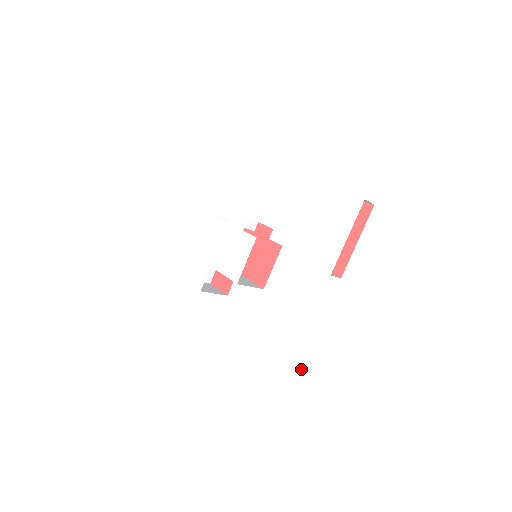
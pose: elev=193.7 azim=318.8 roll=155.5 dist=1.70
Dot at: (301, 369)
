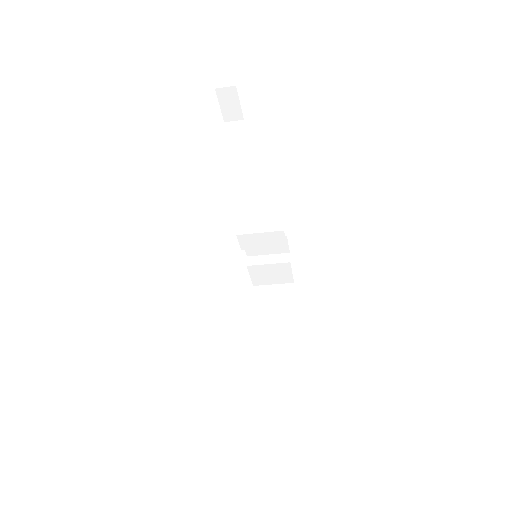
Dot at: occluded
